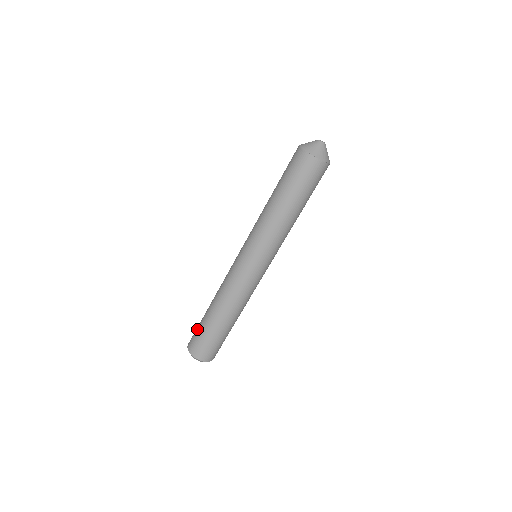
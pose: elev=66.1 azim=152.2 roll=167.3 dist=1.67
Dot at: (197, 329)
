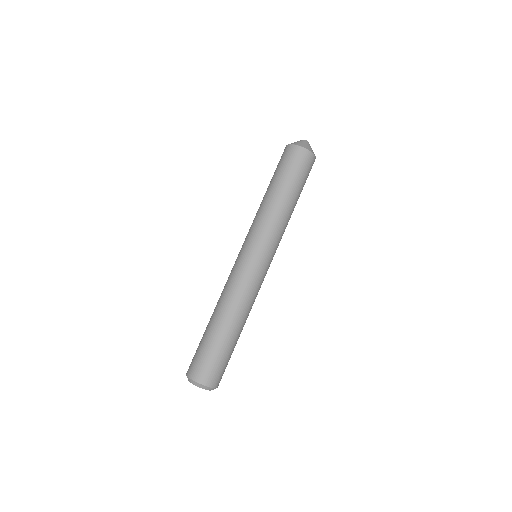
Dot at: (200, 351)
